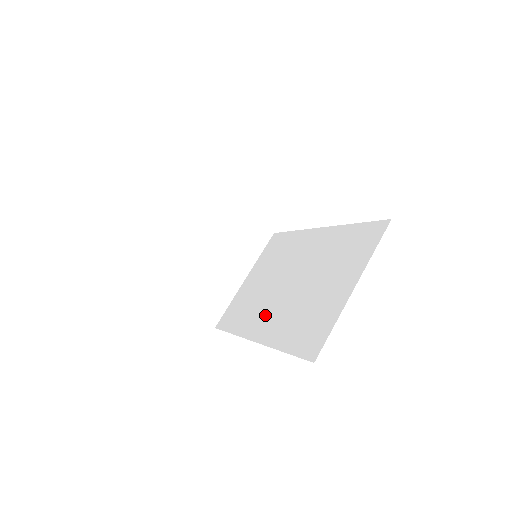
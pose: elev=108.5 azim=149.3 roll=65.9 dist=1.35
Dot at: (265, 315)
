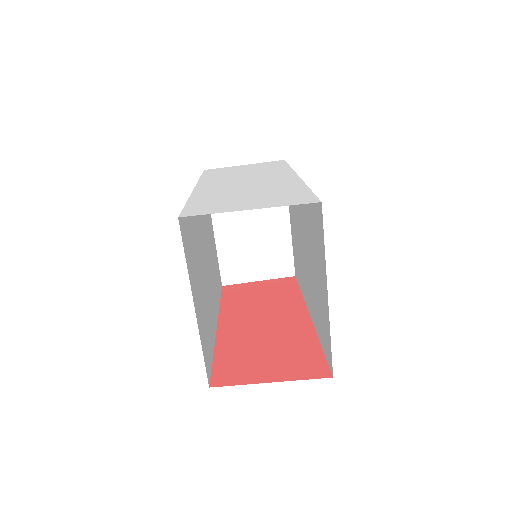
Dot at: (306, 286)
